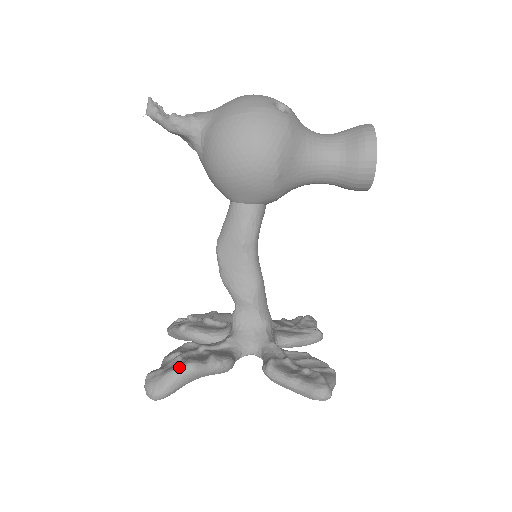
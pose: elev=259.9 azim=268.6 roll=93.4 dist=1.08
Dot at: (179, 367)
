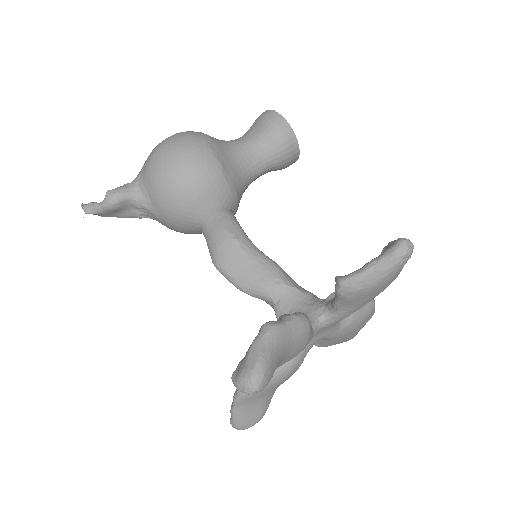
Dot at: (256, 336)
